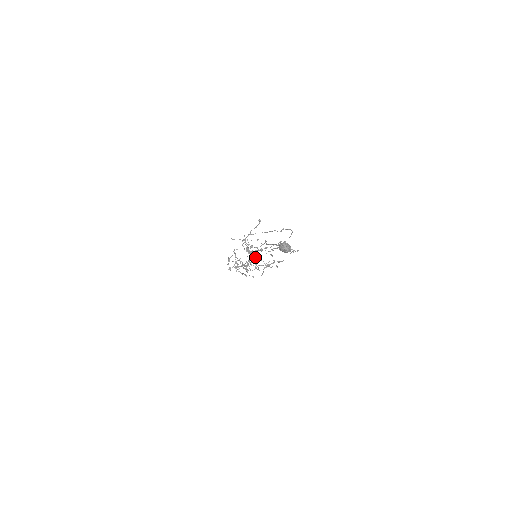
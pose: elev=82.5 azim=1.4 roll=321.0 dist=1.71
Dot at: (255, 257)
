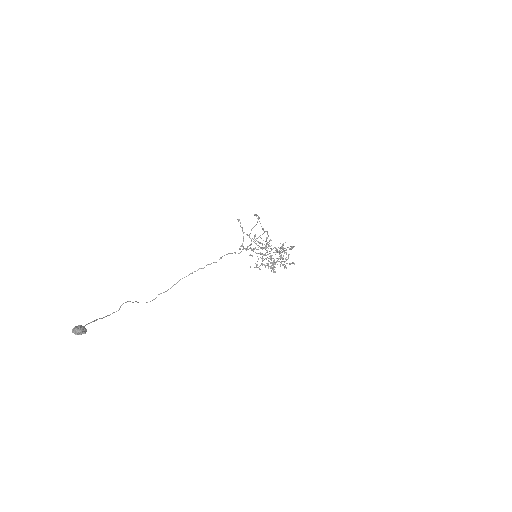
Dot at: (262, 254)
